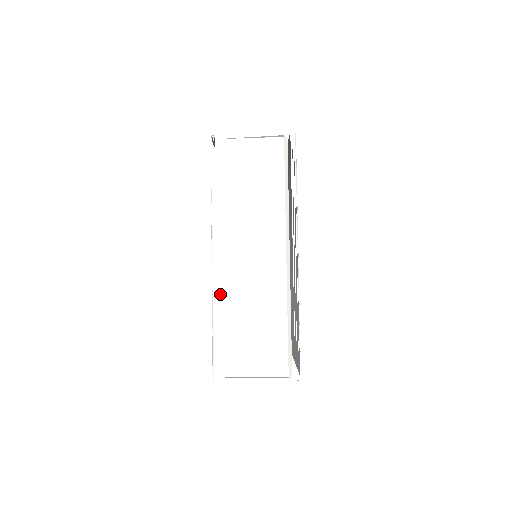
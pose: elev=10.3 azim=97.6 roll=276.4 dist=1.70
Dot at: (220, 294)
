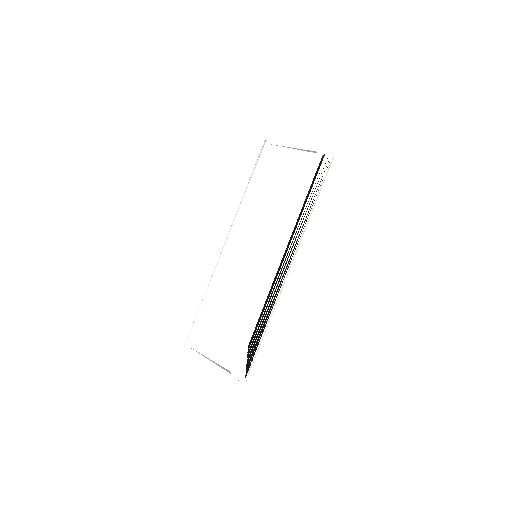
Dot at: (216, 277)
